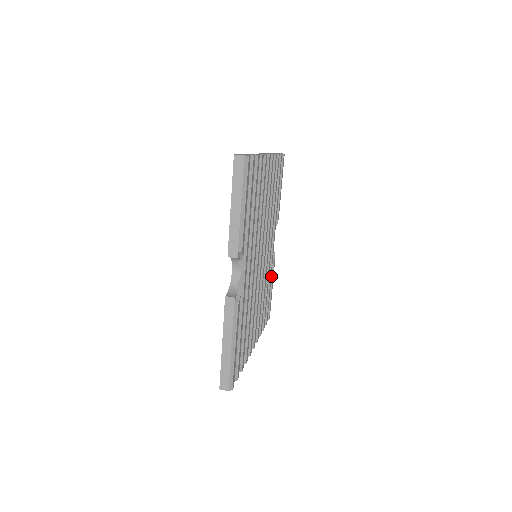
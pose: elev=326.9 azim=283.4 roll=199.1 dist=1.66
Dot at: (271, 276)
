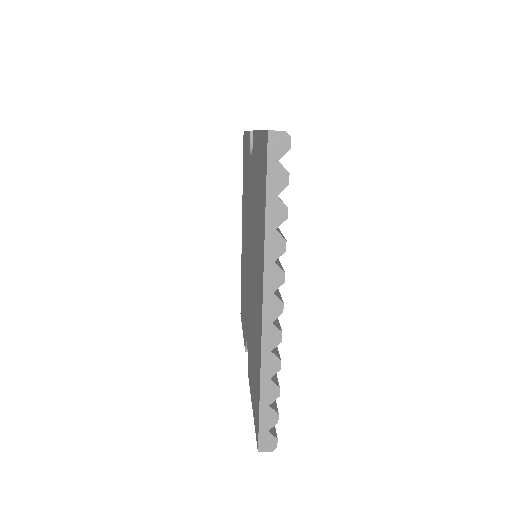
Dot at: occluded
